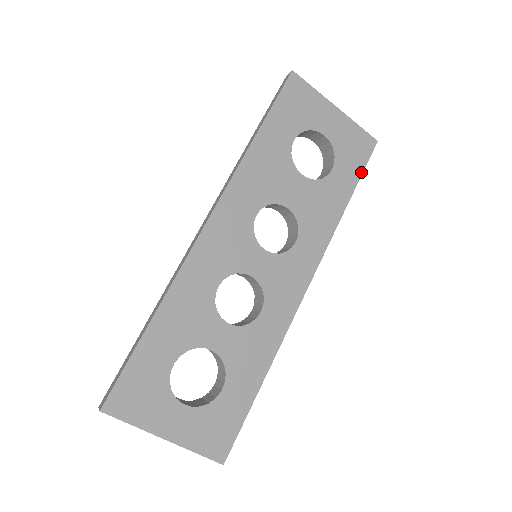
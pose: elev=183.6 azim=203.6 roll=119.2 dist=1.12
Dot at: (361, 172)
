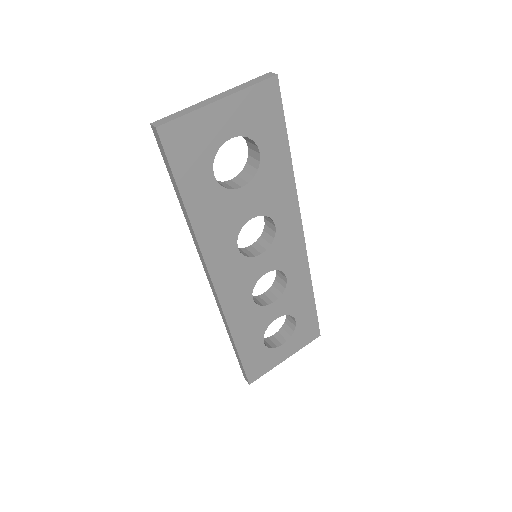
Dot at: (283, 121)
